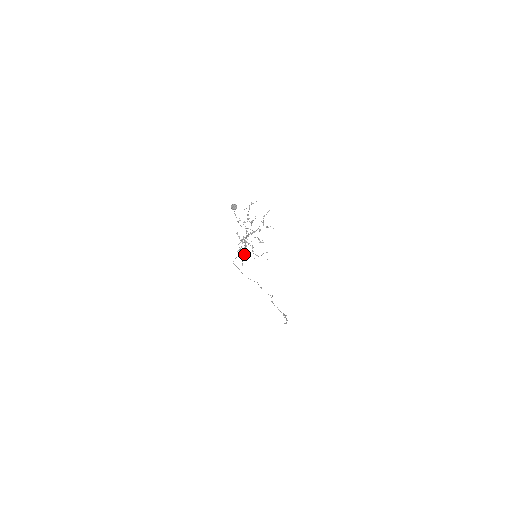
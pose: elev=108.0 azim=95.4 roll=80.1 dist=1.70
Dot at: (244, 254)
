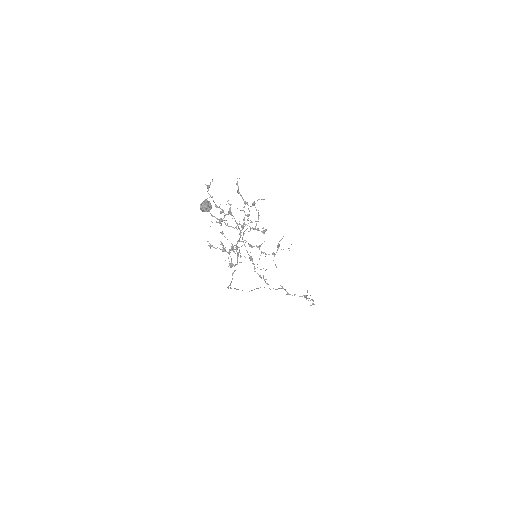
Dot at: occluded
